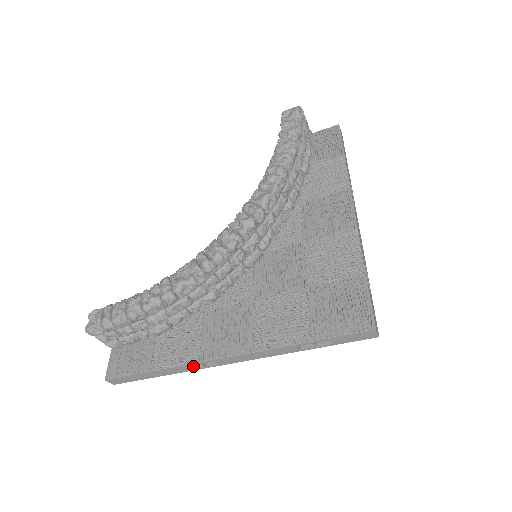
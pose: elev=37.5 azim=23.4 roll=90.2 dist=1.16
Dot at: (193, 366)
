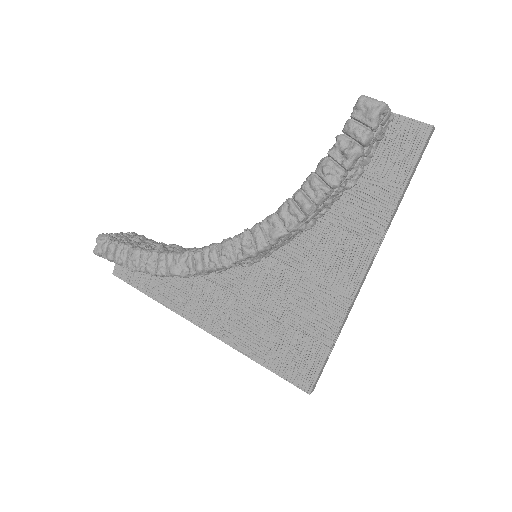
Dot at: occluded
